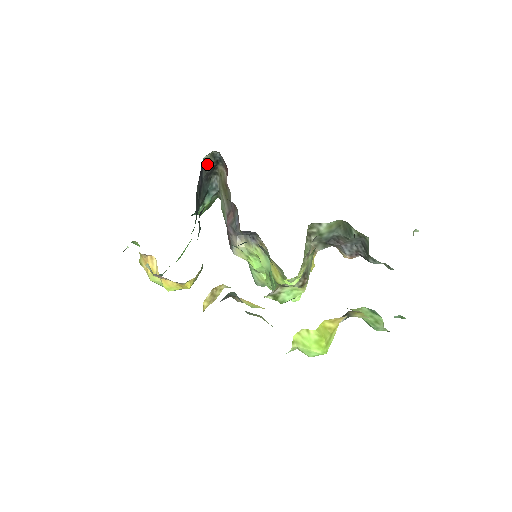
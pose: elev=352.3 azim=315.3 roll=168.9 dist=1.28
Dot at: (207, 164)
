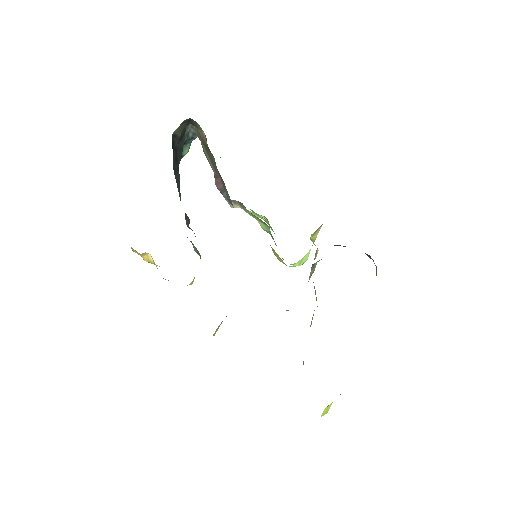
Dot at: (178, 132)
